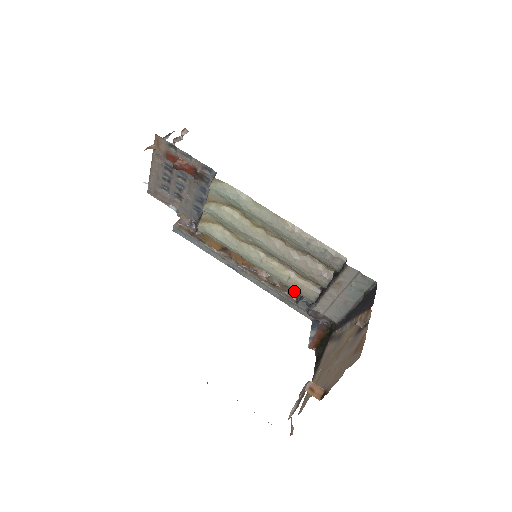
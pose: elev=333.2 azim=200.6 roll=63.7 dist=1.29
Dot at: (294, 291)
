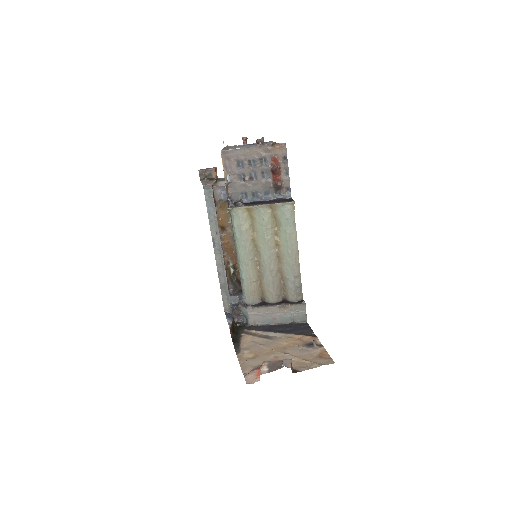
Dot at: (233, 286)
